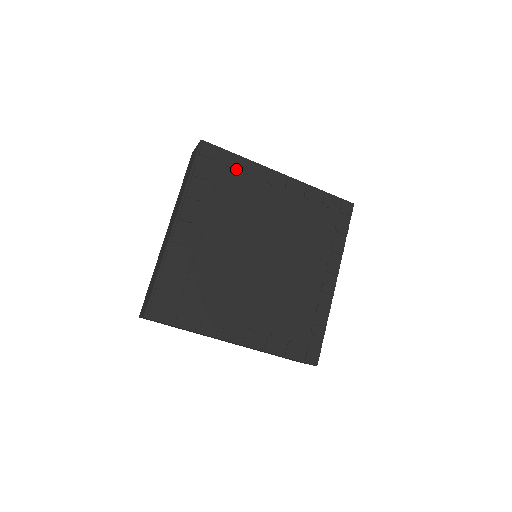
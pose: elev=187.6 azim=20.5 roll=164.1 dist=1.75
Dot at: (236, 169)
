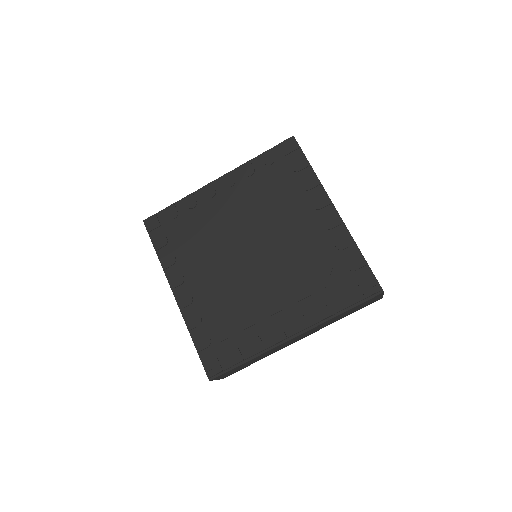
Dot at: (297, 175)
